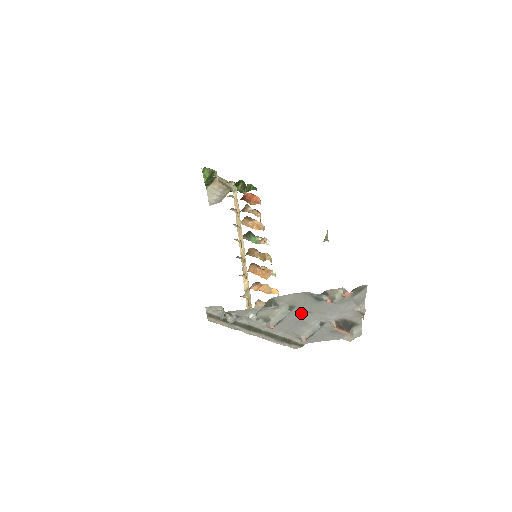
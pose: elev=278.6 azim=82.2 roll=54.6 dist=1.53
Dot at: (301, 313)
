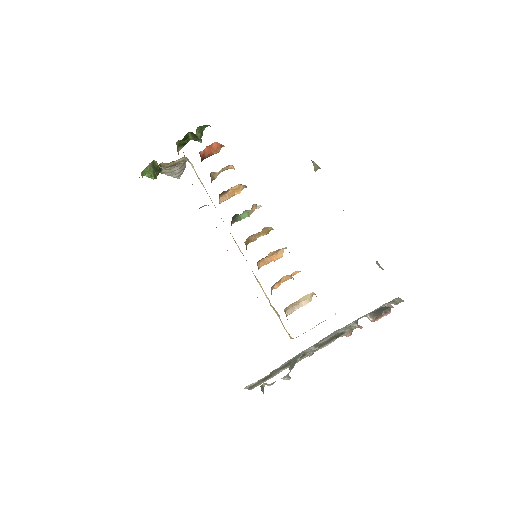
Dot at: (330, 334)
